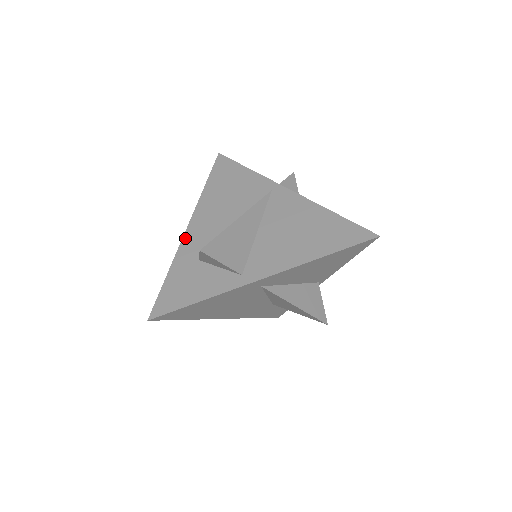
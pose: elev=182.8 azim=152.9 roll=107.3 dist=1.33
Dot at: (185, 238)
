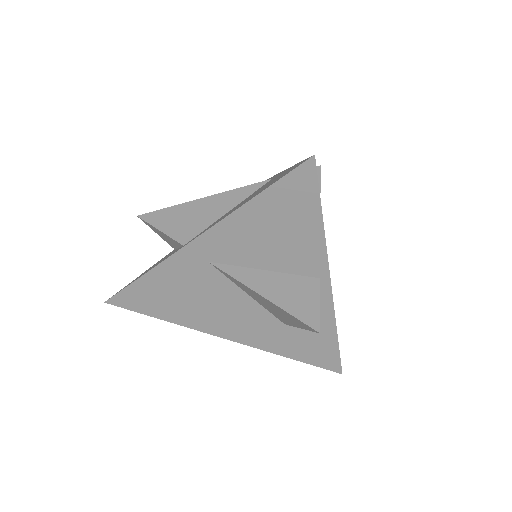
Dot at: occluded
